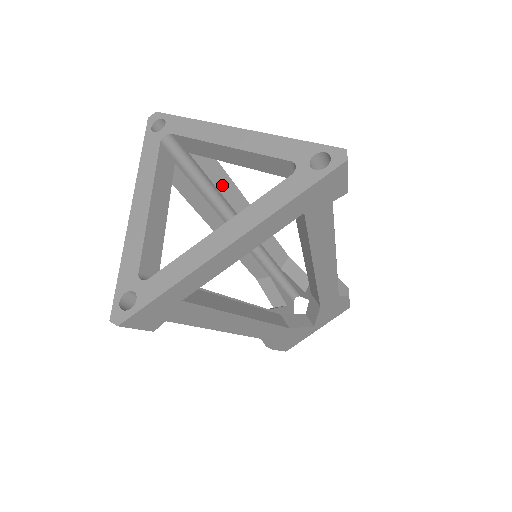
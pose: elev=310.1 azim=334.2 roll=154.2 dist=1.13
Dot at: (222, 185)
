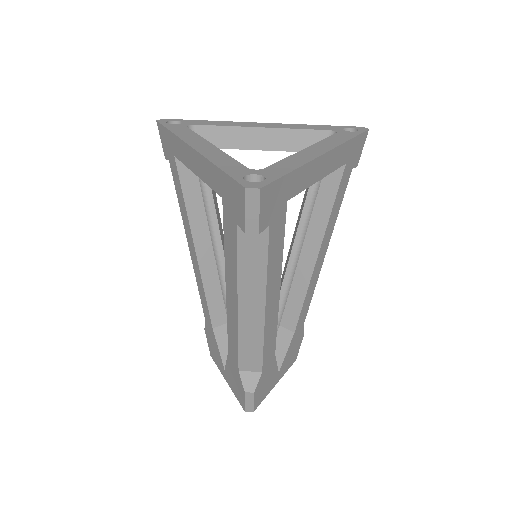
Dot at: (214, 196)
